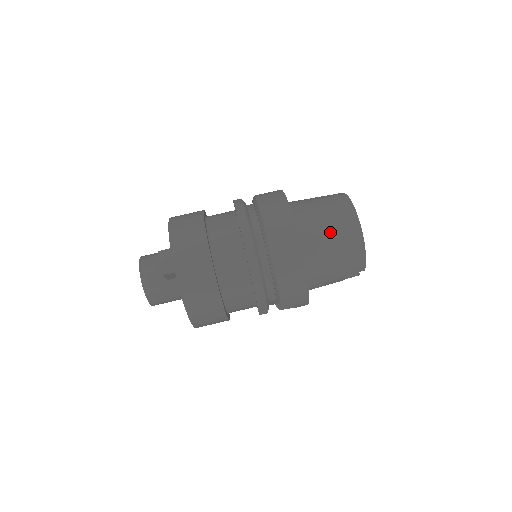
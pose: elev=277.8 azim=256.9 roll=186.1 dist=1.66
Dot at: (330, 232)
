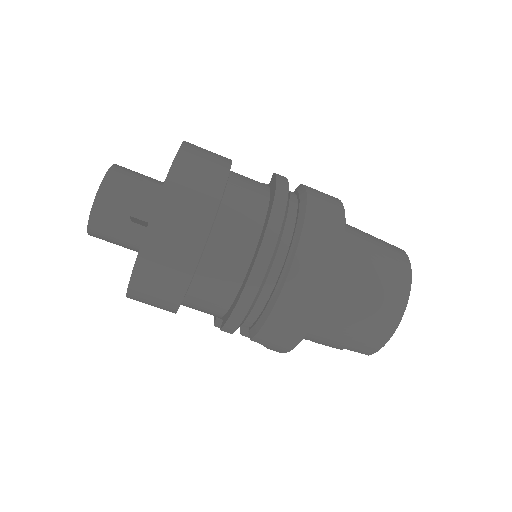
Dot at: (368, 294)
